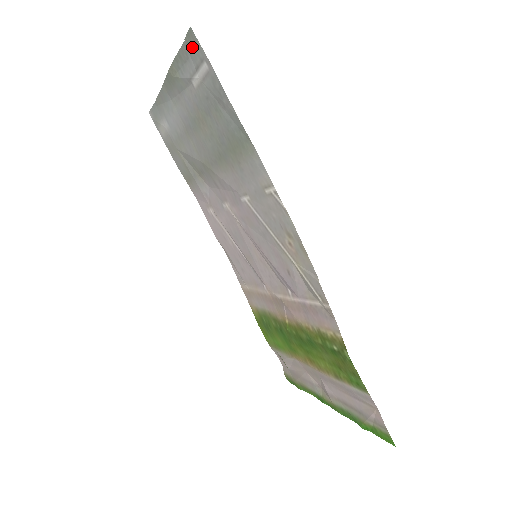
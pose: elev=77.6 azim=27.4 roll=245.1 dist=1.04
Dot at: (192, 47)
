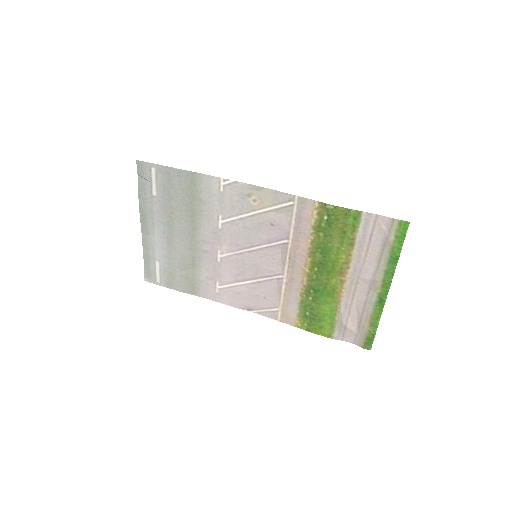
Dot at: (142, 171)
